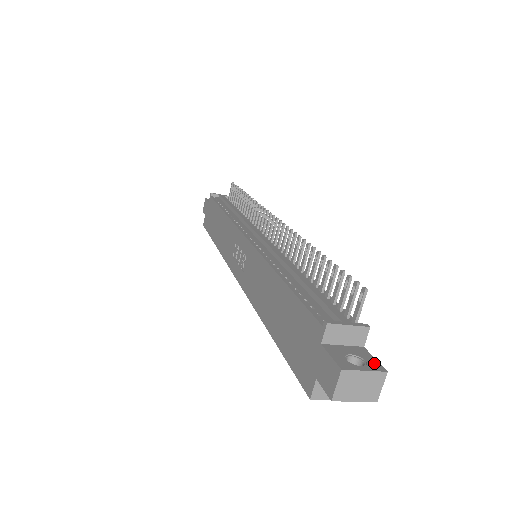
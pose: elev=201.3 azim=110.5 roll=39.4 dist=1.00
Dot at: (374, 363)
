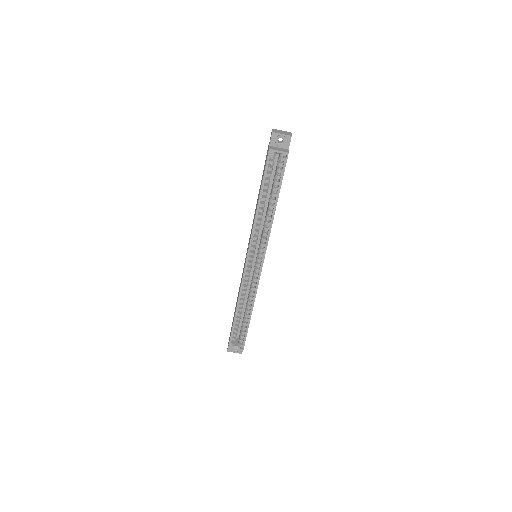
Dot at: occluded
